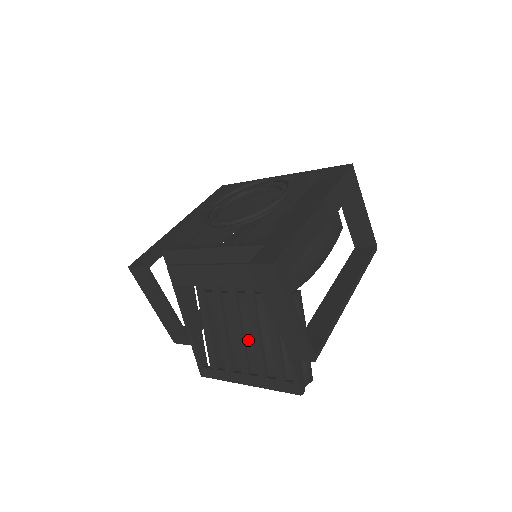
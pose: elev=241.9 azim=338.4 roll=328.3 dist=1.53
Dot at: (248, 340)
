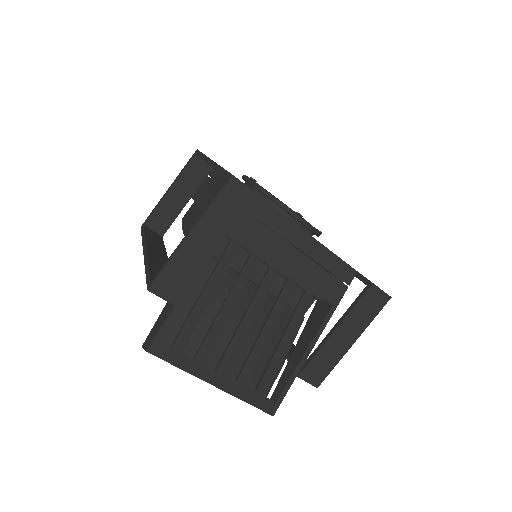
Dot at: (246, 337)
